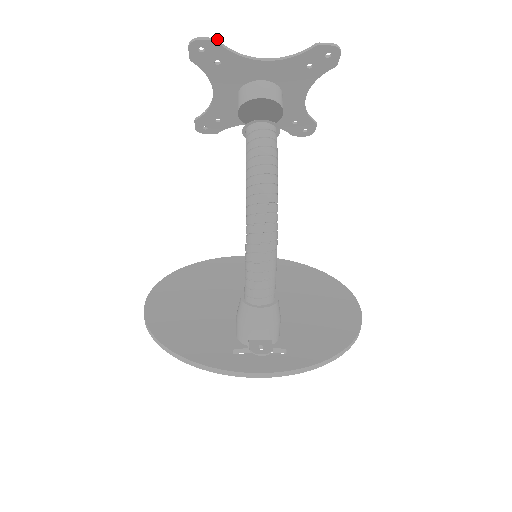
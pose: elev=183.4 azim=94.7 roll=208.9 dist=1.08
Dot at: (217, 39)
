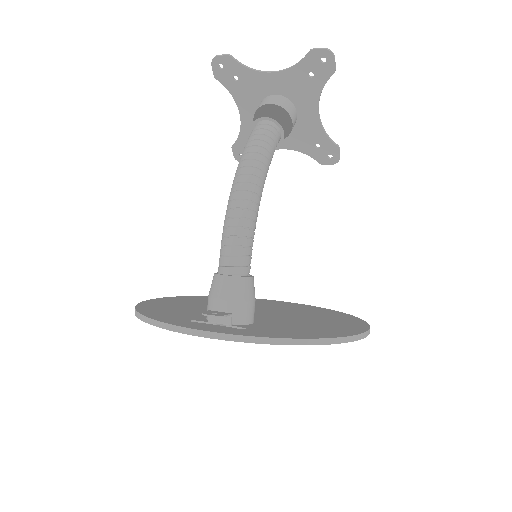
Dot at: occluded
